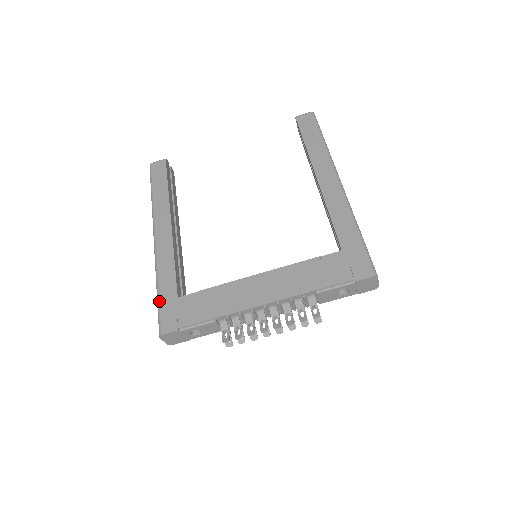
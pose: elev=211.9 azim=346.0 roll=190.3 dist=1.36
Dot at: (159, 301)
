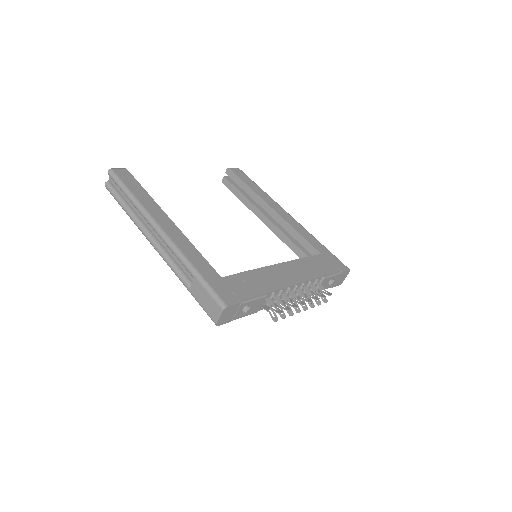
Dot at: (205, 280)
